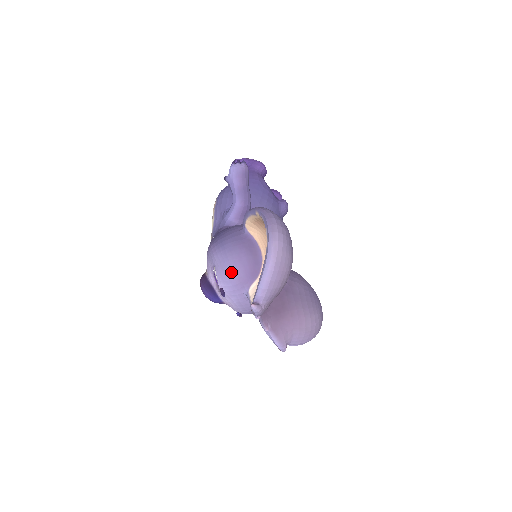
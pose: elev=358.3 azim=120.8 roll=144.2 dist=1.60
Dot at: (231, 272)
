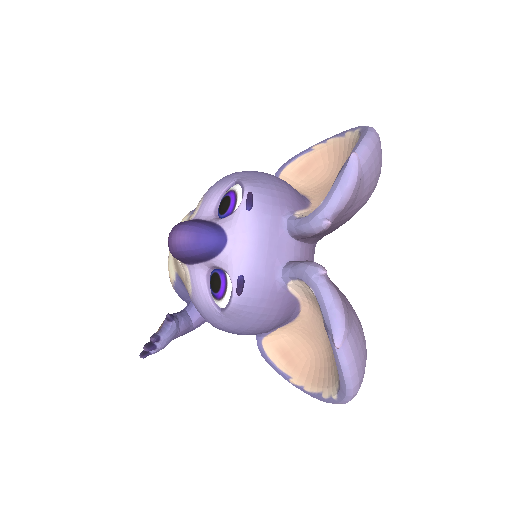
Dot at: (270, 182)
